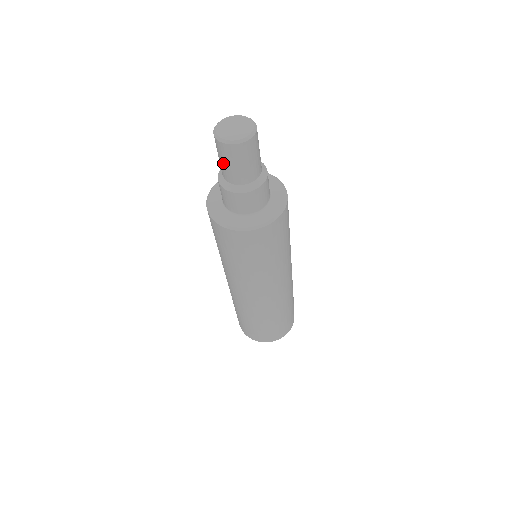
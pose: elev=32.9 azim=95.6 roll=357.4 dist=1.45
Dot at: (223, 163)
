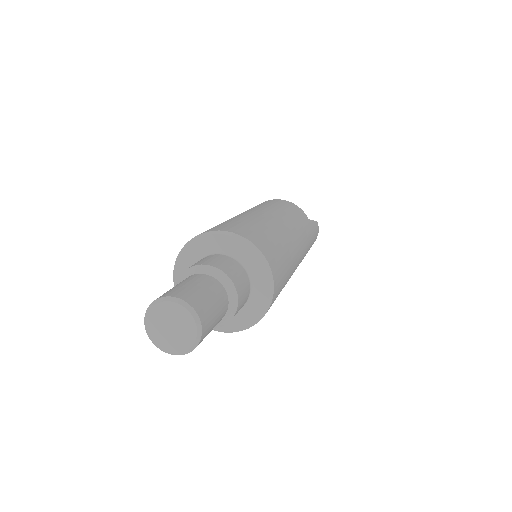
Dot at: occluded
